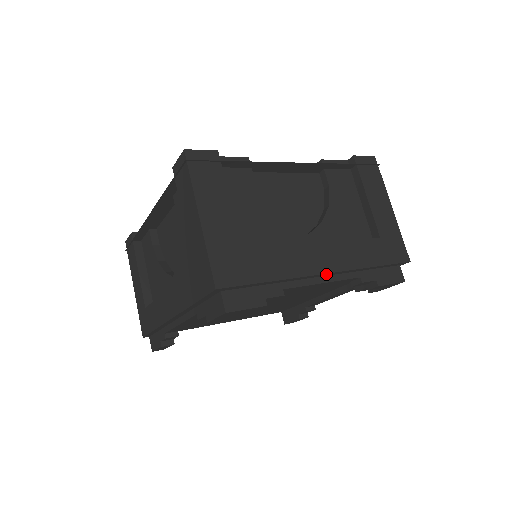
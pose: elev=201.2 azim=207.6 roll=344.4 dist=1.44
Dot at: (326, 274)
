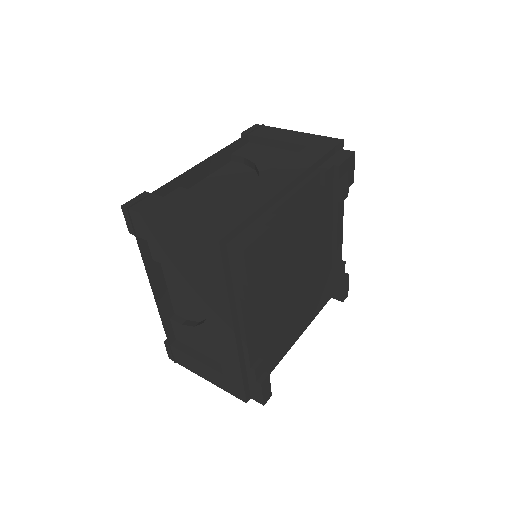
Dot at: (292, 185)
